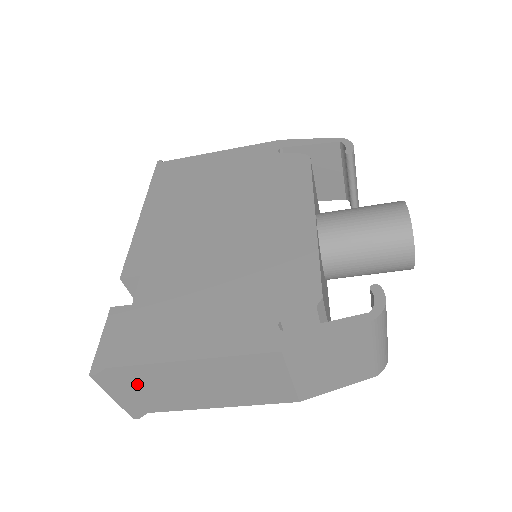
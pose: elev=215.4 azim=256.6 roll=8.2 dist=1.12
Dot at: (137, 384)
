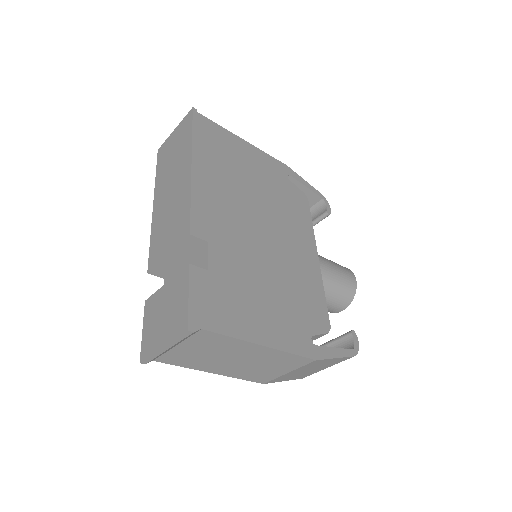
Dot at: (195, 344)
